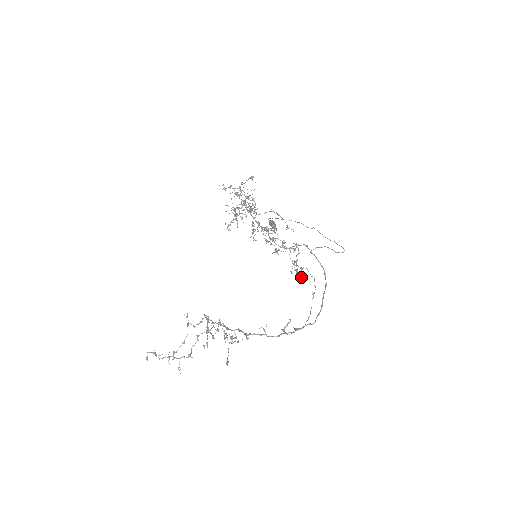
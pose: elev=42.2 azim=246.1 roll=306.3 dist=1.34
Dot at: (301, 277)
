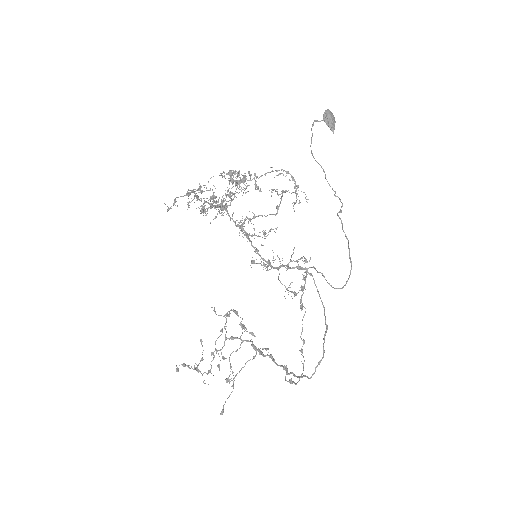
Dot at: (300, 305)
